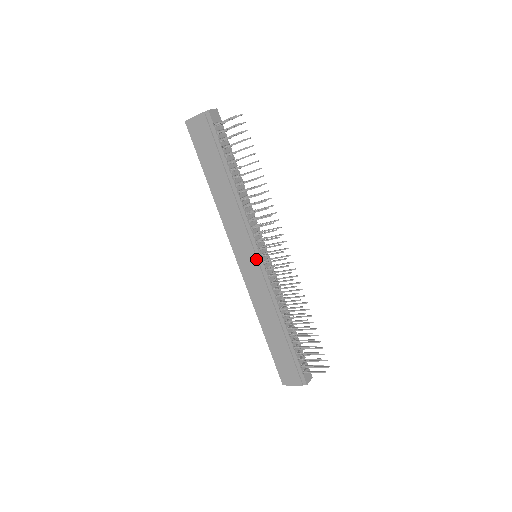
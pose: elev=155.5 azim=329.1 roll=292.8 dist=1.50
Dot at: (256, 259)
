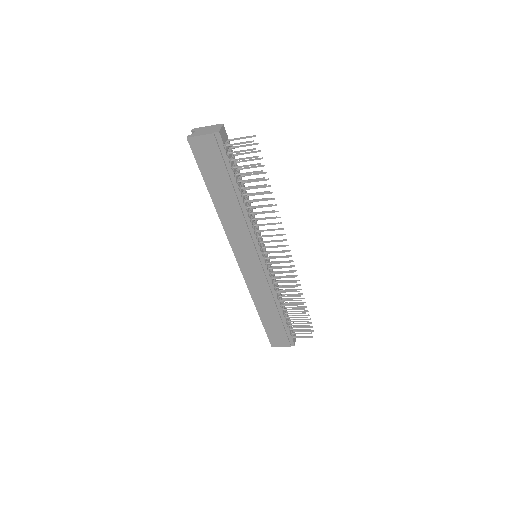
Dot at: (259, 262)
